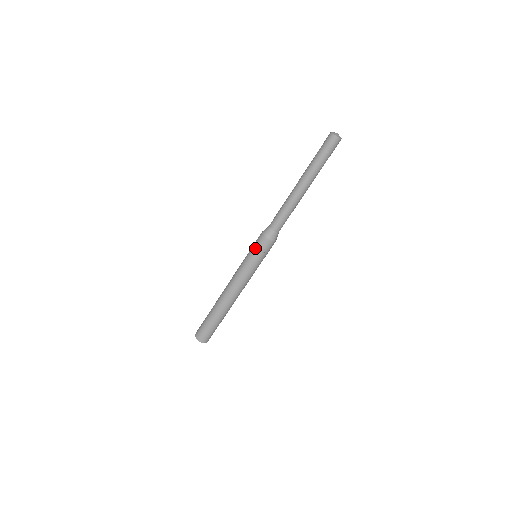
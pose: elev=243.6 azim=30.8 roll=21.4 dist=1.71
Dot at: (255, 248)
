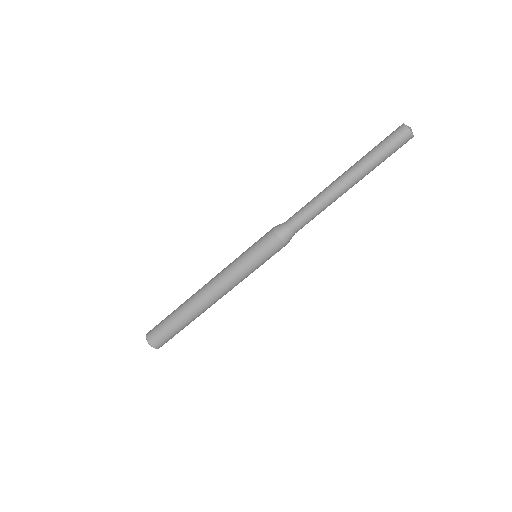
Dot at: (263, 251)
